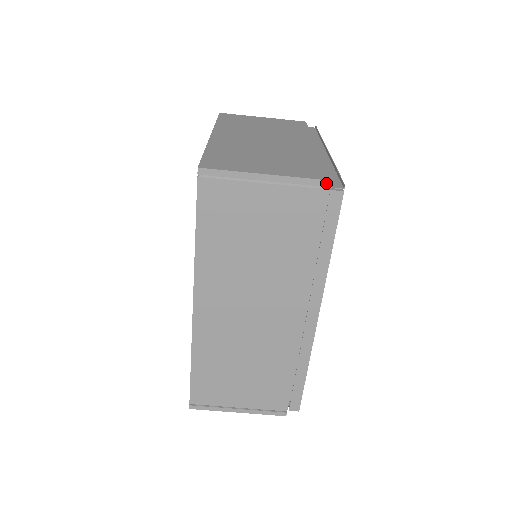
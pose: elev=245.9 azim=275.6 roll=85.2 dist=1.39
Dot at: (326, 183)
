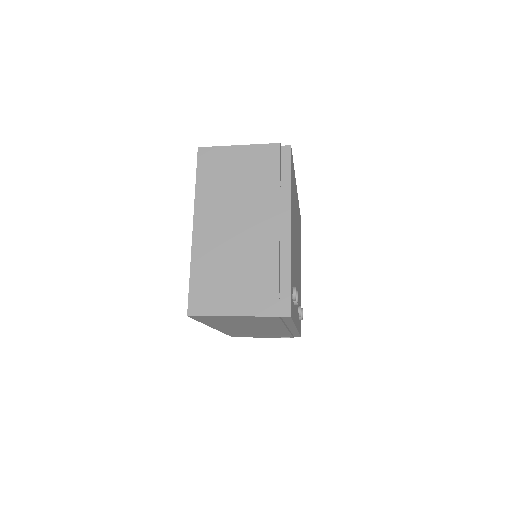
Dot at: (276, 317)
